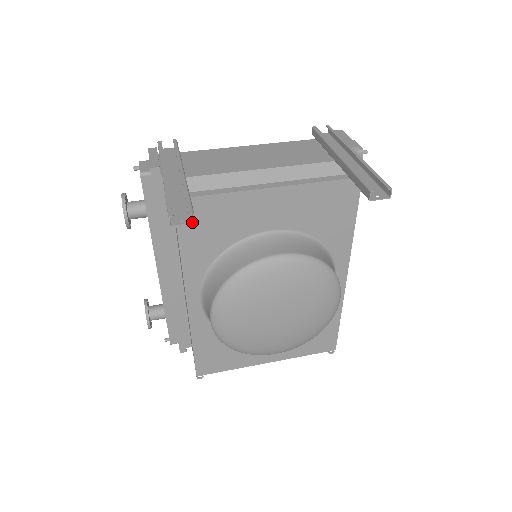
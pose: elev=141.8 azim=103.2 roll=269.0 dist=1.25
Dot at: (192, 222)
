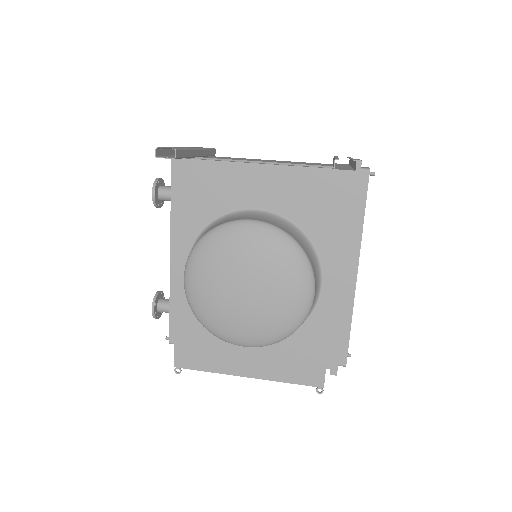
Dot at: (174, 158)
